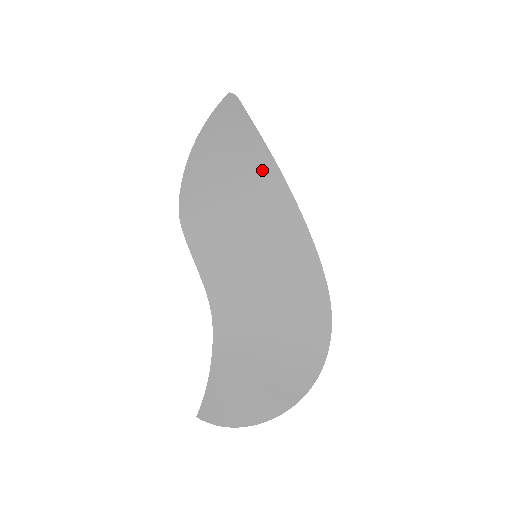
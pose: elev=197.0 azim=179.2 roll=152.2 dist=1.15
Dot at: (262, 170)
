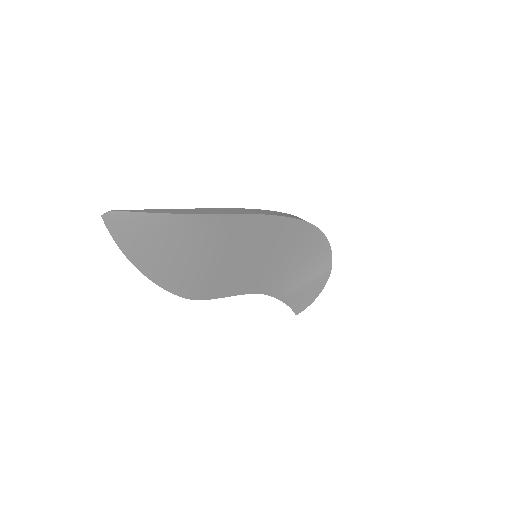
Dot at: (210, 228)
